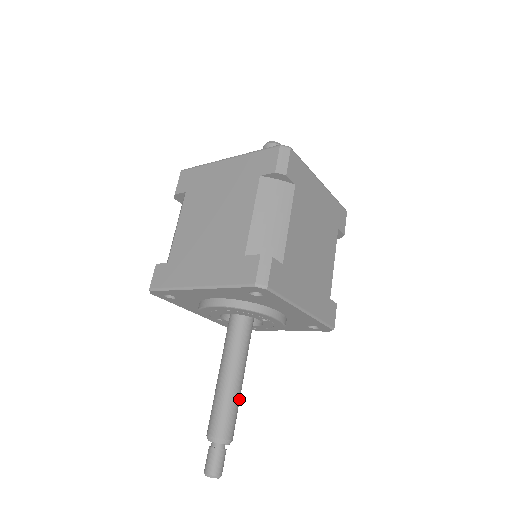
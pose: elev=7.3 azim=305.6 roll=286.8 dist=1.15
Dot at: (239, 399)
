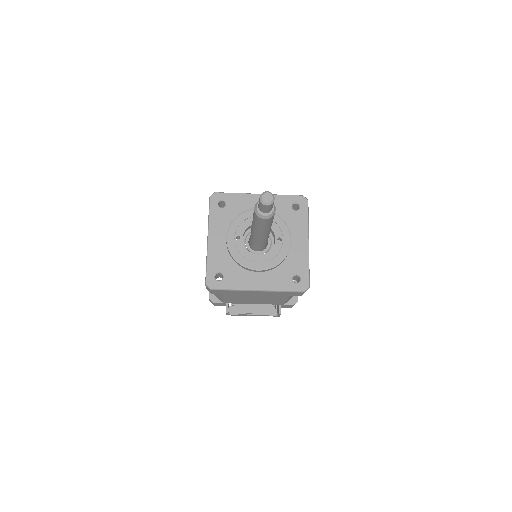
Dot at: occluded
